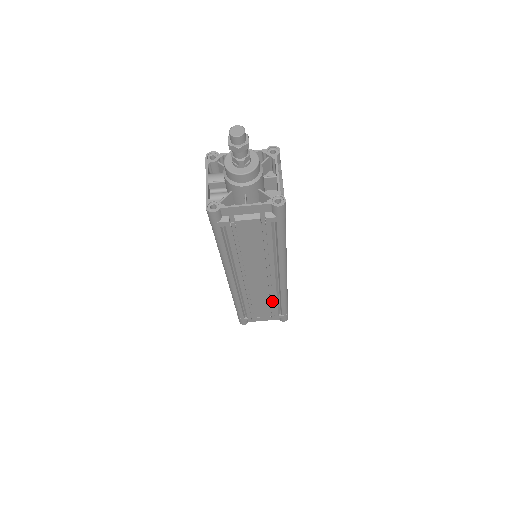
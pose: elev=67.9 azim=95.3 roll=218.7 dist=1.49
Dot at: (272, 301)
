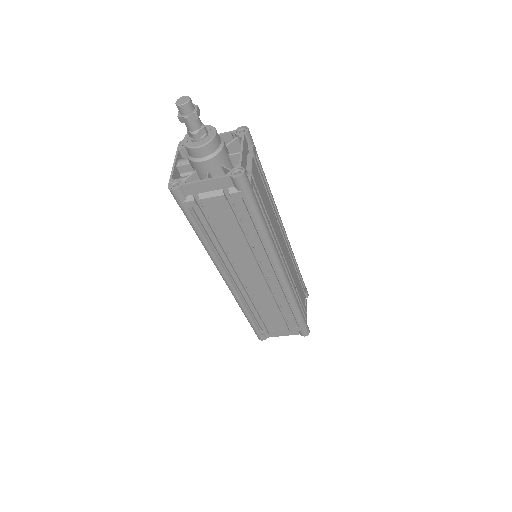
Dot at: (282, 308)
